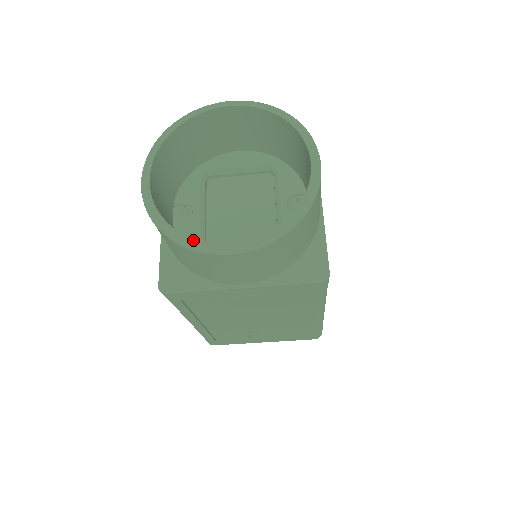
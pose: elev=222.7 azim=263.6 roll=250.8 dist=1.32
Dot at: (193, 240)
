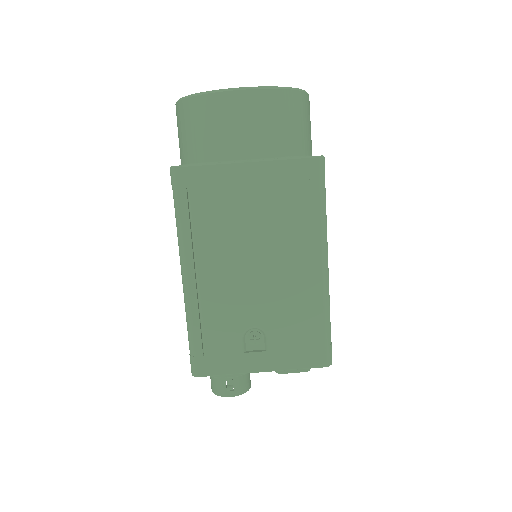
Dot at: (213, 91)
